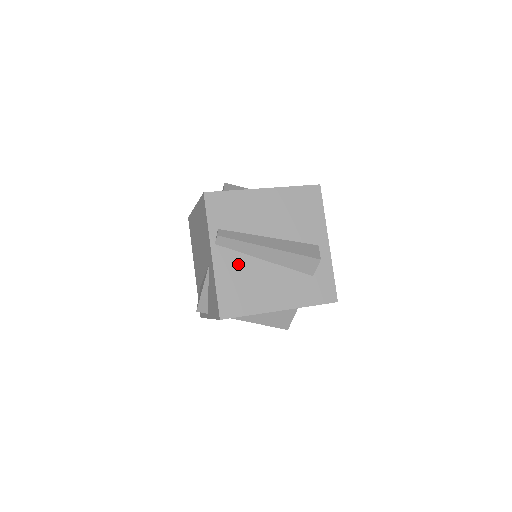
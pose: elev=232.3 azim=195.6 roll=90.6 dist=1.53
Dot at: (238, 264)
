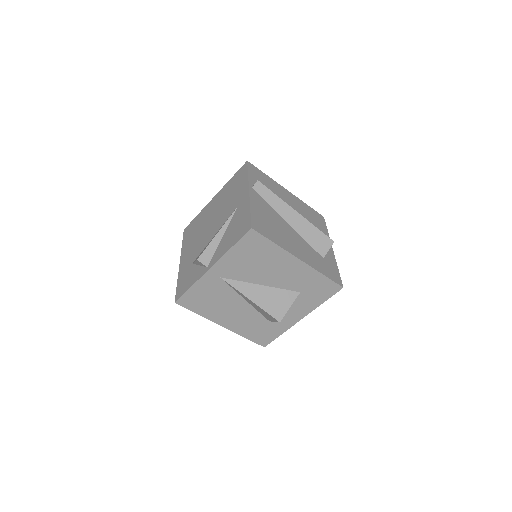
Dot at: (268, 210)
